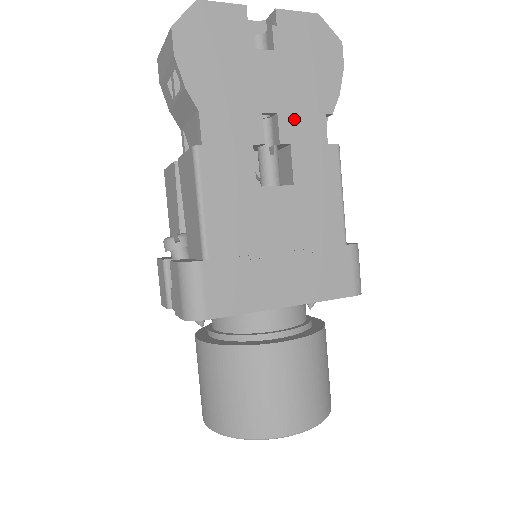
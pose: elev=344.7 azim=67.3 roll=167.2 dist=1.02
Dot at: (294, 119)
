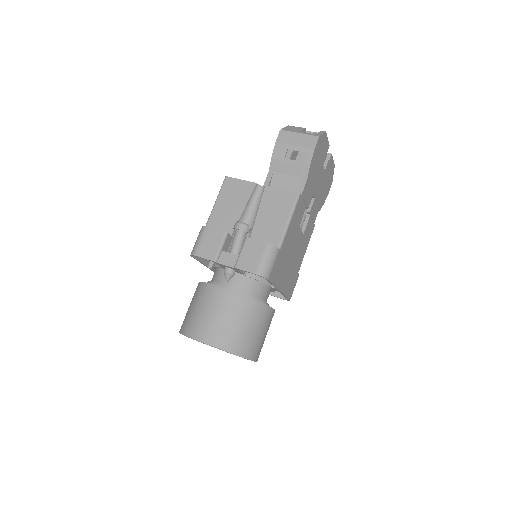
Dot at: (315, 204)
